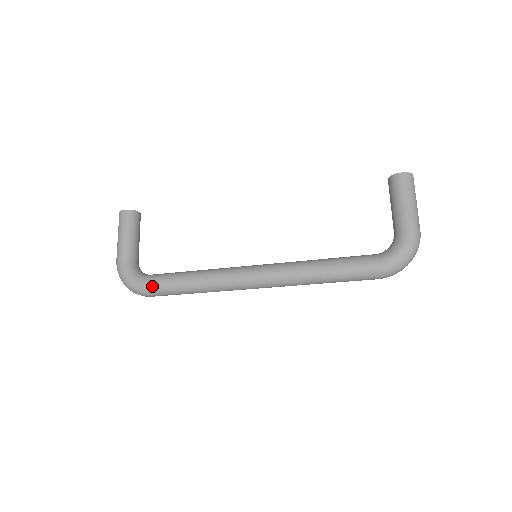
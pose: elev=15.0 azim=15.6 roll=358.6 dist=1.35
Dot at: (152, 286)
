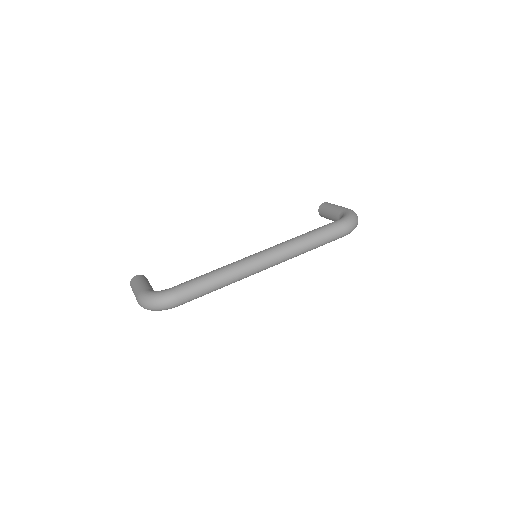
Dot at: (179, 287)
